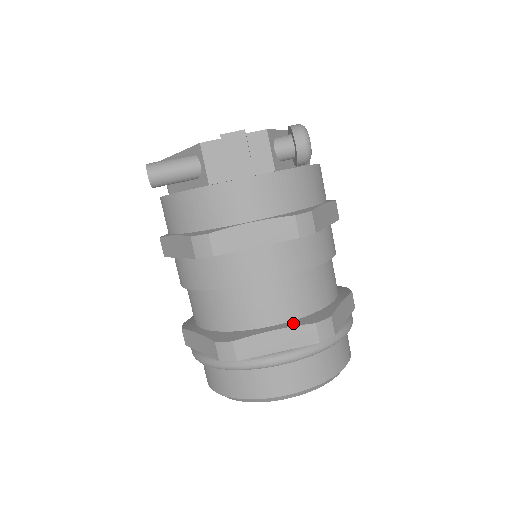
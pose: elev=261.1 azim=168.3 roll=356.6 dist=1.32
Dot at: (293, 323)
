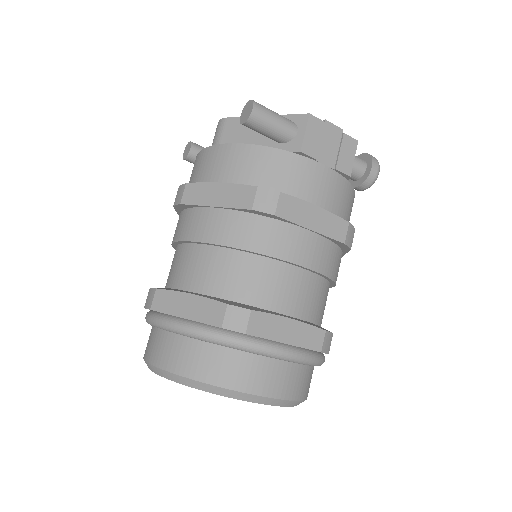
Dot at: (305, 321)
